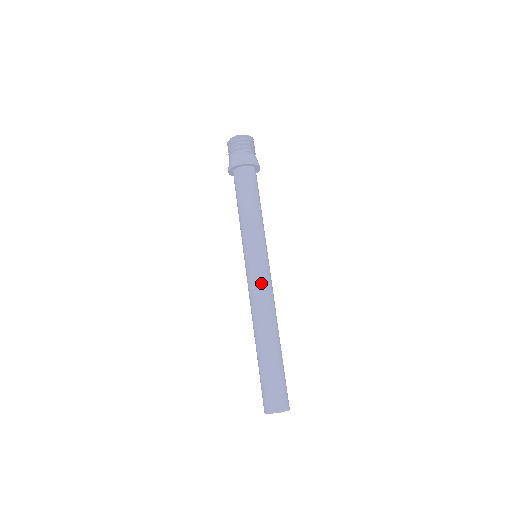
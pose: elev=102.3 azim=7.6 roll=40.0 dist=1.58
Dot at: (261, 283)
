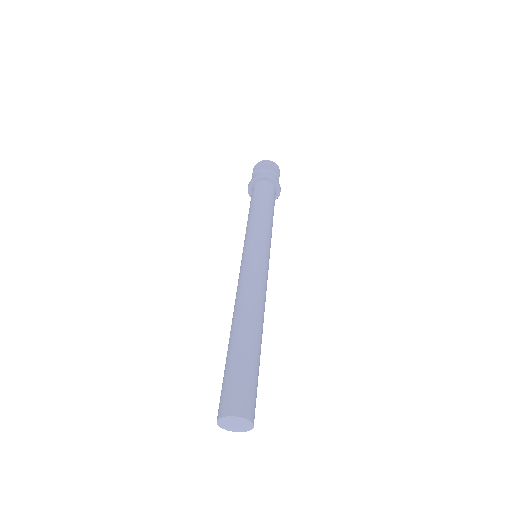
Dot at: (259, 273)
